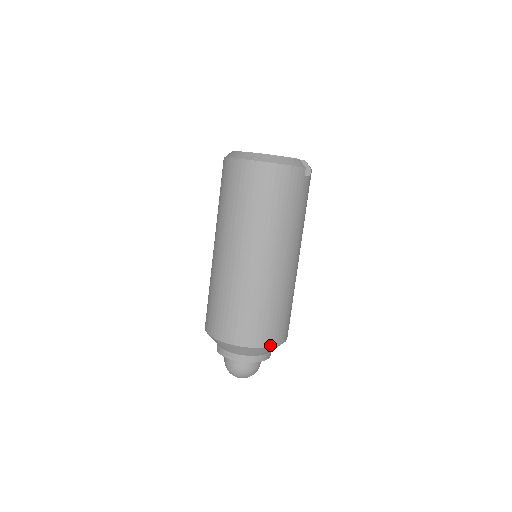
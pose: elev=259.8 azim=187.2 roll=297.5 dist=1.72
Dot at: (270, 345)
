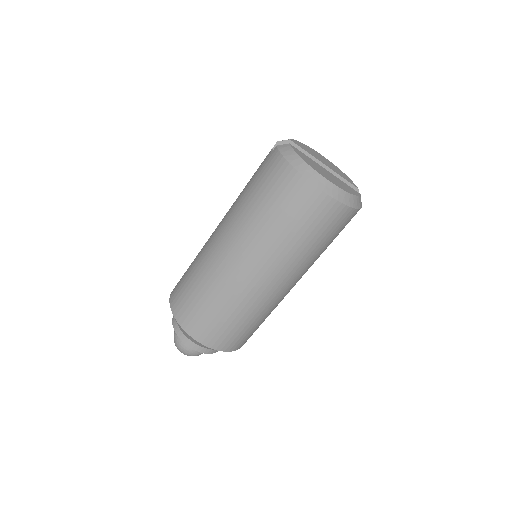
Dot at: (240, 347)
